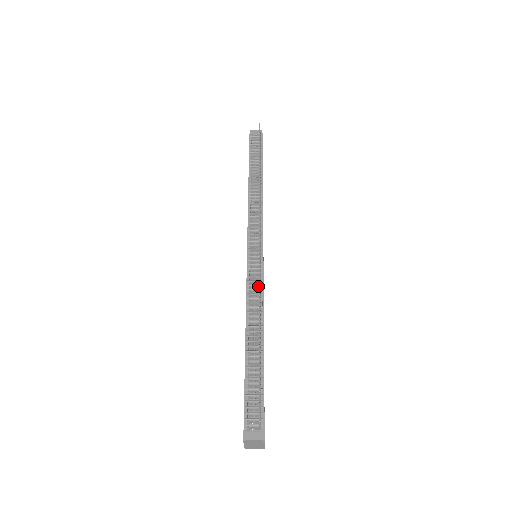
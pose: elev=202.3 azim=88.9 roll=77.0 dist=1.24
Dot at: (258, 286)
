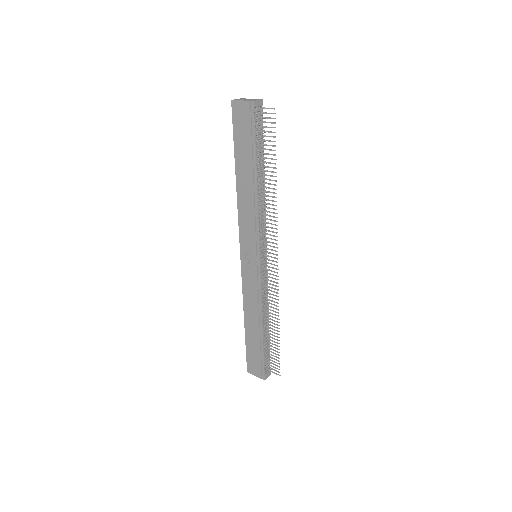
Dot at: (266, 289)
